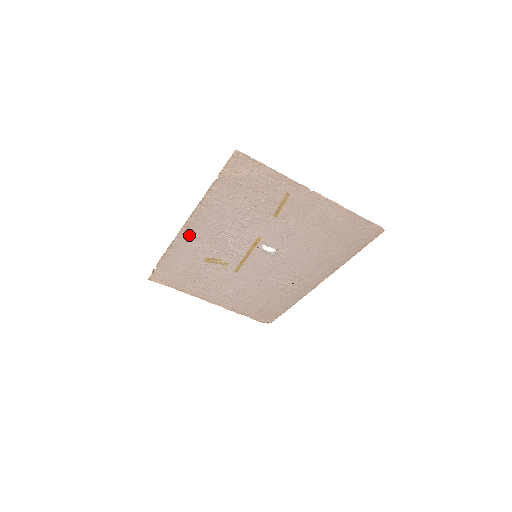
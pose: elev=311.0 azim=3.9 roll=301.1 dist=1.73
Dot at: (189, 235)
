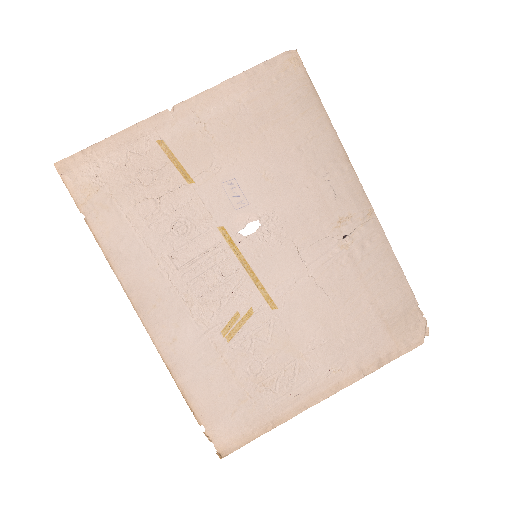
Dot at: (163, 326)
